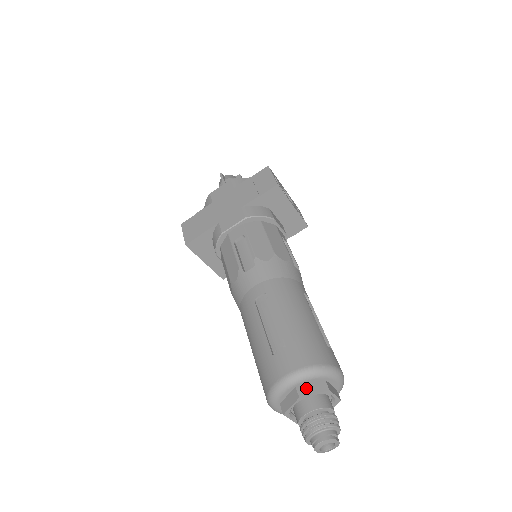
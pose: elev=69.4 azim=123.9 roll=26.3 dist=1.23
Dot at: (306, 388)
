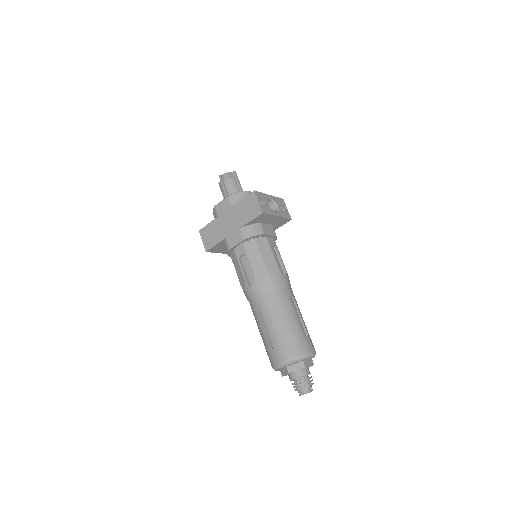
Dot at: (292, 367)
